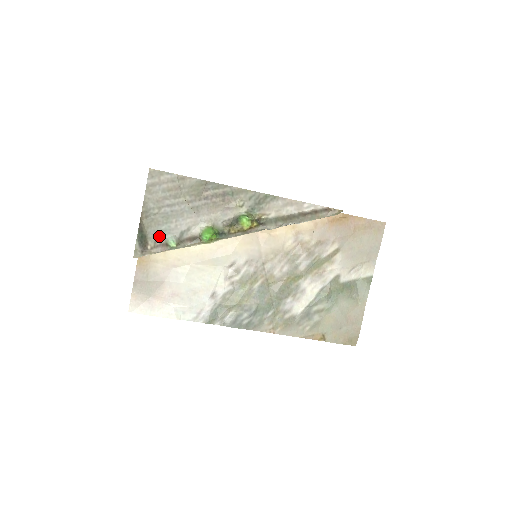
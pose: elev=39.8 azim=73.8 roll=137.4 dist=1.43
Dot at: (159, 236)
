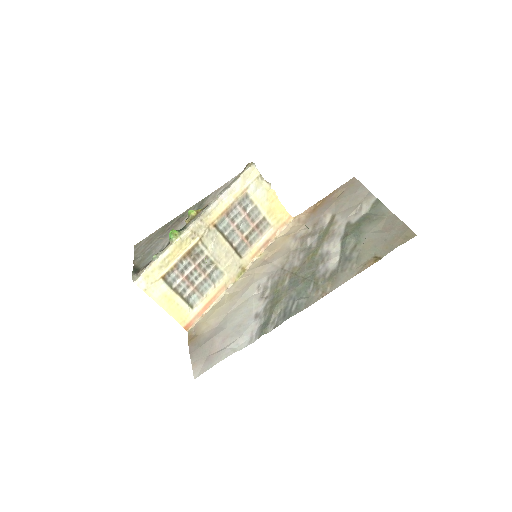
Dot at: (147, 263)
